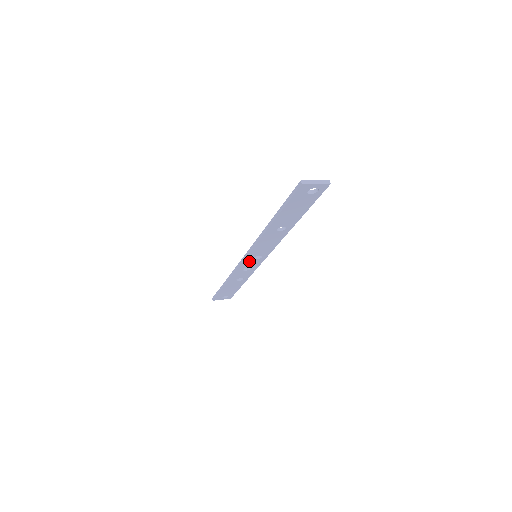
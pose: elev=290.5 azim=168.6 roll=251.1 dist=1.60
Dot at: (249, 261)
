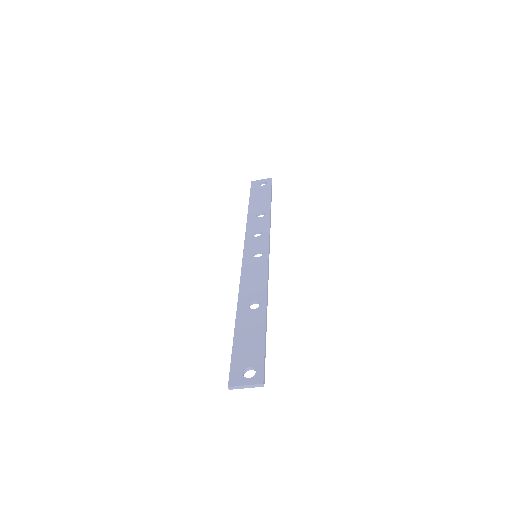
Dot at: (252, 251)
